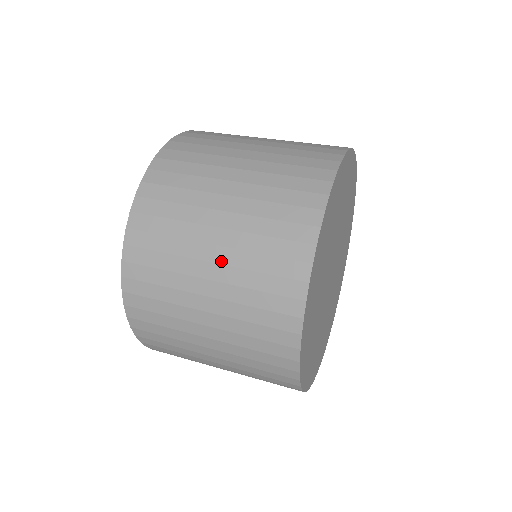
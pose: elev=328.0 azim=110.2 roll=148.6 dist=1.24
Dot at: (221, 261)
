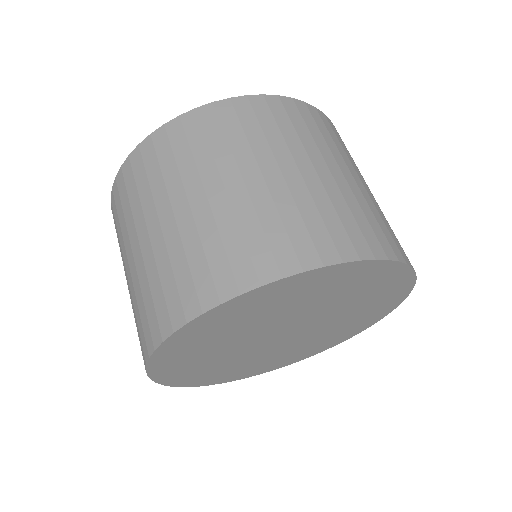
Dot at: occluded
